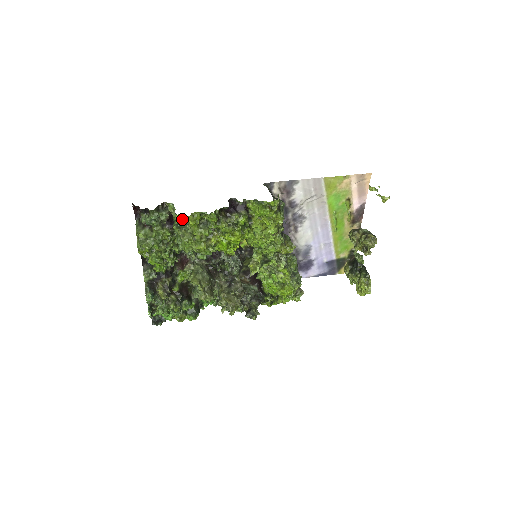
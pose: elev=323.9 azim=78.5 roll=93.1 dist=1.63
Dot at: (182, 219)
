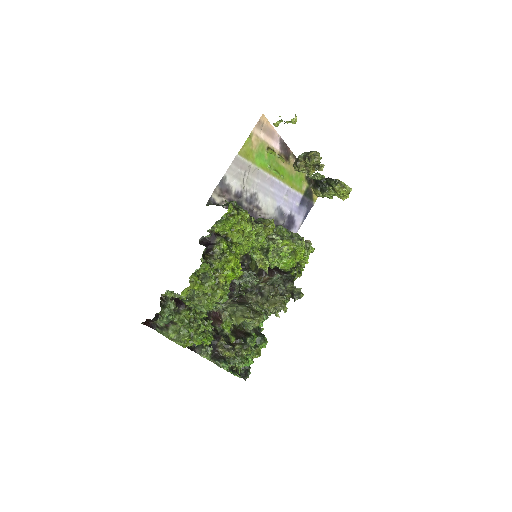
Dot at: (187, 293)
